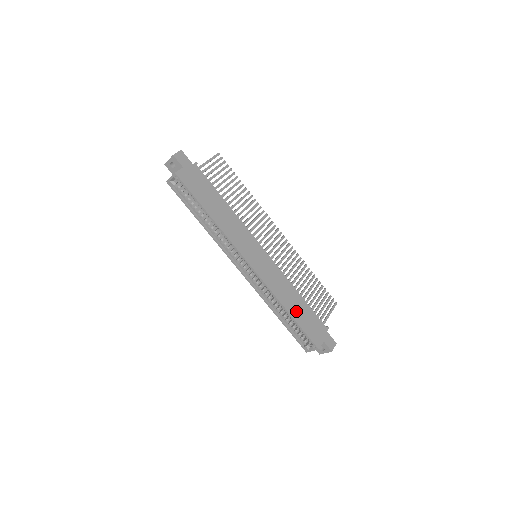
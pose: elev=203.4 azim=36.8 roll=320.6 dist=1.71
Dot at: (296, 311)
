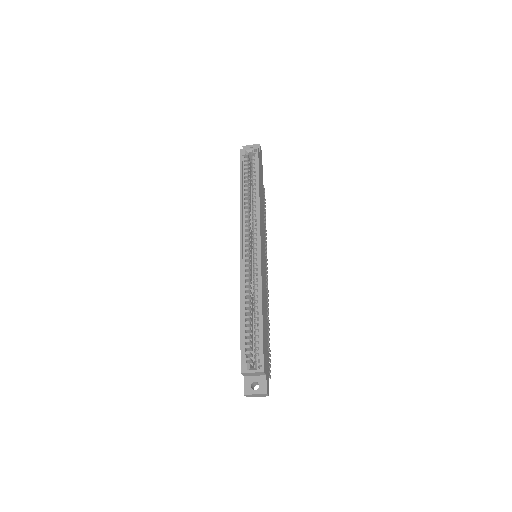
Dot at: (264, 320)
